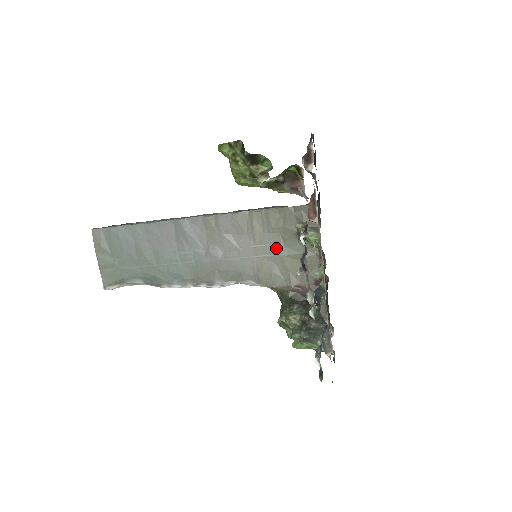
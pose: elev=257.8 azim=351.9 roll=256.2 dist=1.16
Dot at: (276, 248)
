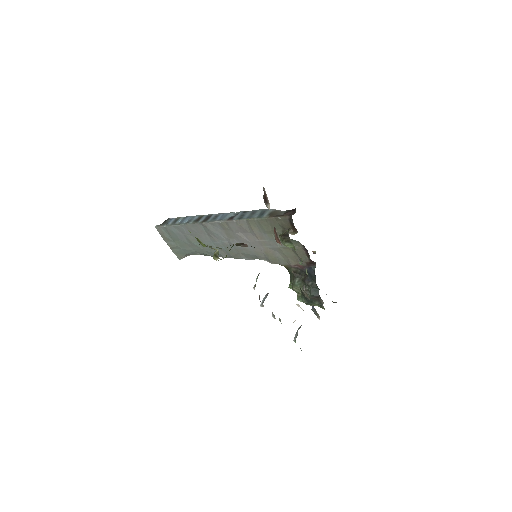
Dot at: (273, 243)
